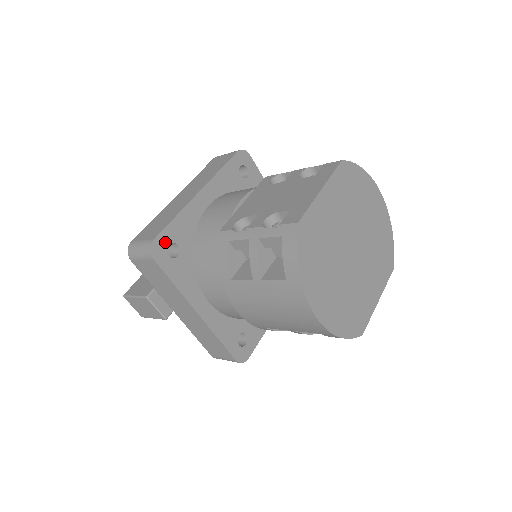
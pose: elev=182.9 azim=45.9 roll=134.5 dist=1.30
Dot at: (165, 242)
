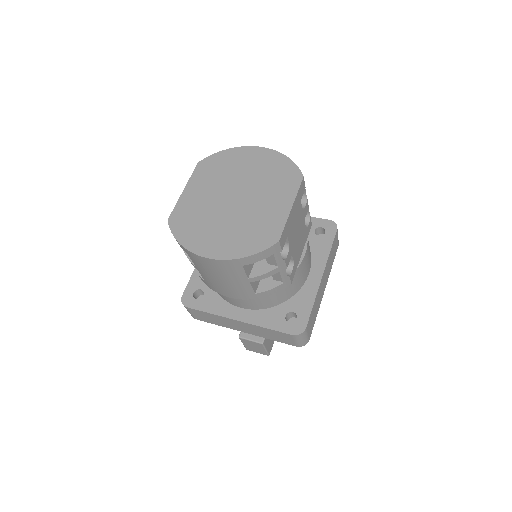
Dot at: (190, 293)
